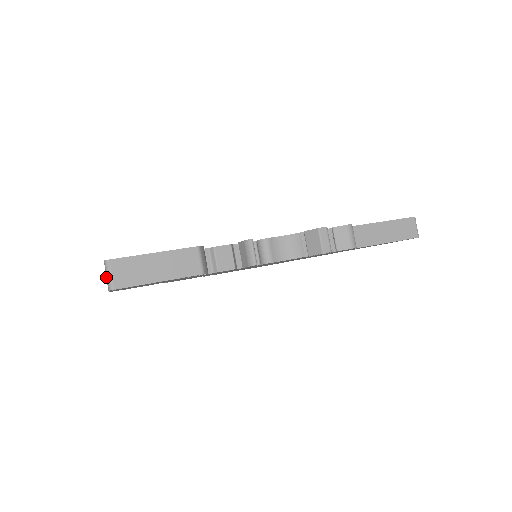
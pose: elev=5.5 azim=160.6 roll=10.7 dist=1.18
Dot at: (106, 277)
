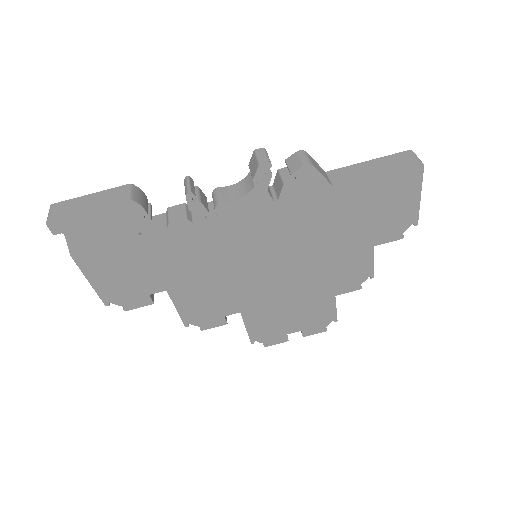
Dot at: occluded
